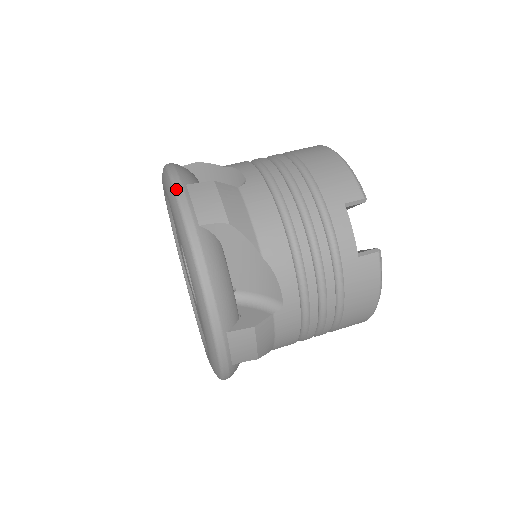
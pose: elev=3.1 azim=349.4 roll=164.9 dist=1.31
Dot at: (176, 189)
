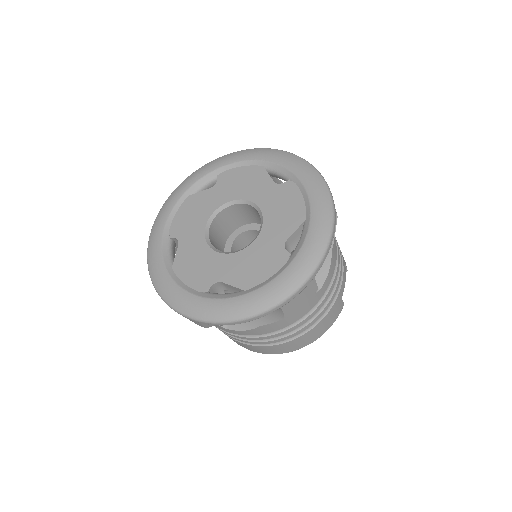
Dot at: occluded
